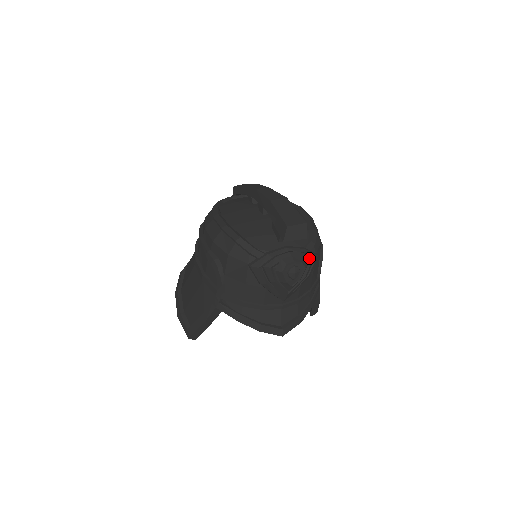
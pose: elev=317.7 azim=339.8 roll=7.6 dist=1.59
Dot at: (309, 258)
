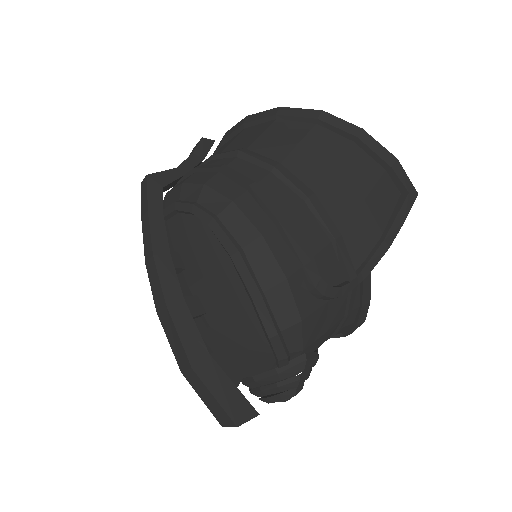
Dot at: (290, 387)
